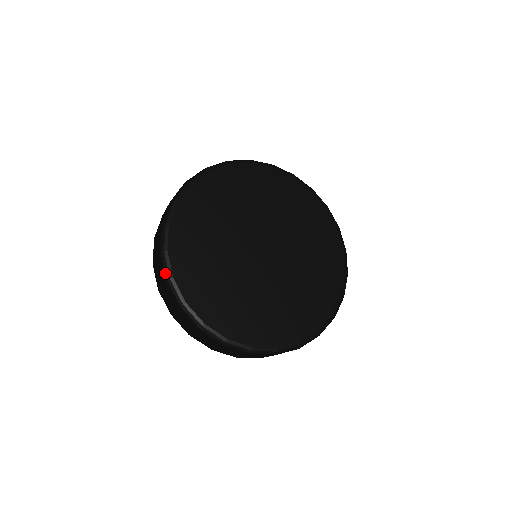
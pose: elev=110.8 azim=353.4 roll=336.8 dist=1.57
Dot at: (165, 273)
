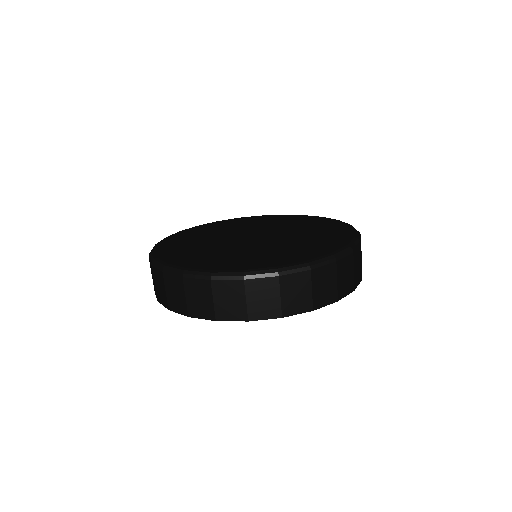
Dot at: occluded
